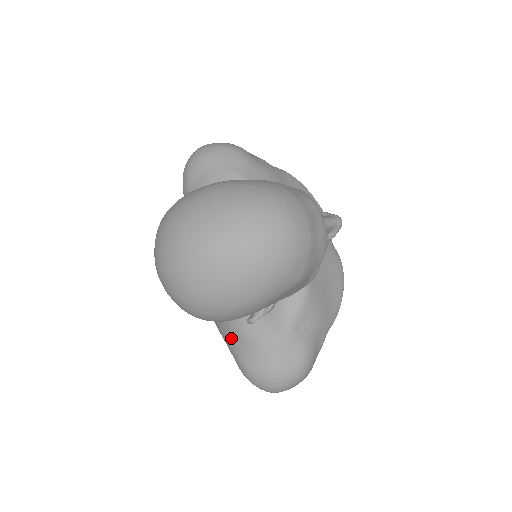
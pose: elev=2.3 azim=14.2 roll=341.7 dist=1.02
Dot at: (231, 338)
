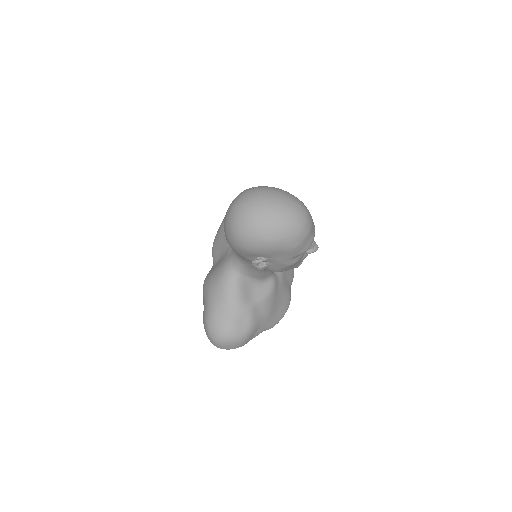
Dot at: (215, 293)
